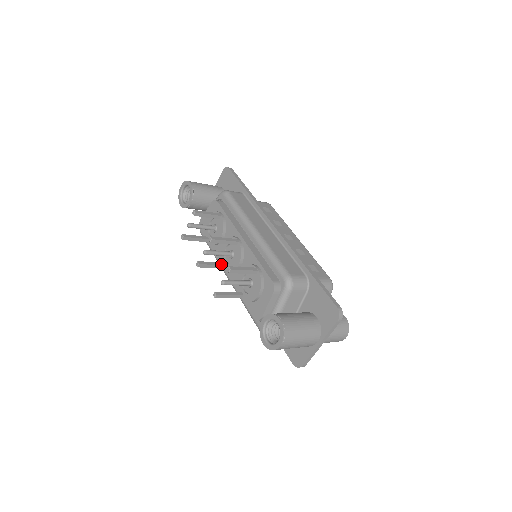
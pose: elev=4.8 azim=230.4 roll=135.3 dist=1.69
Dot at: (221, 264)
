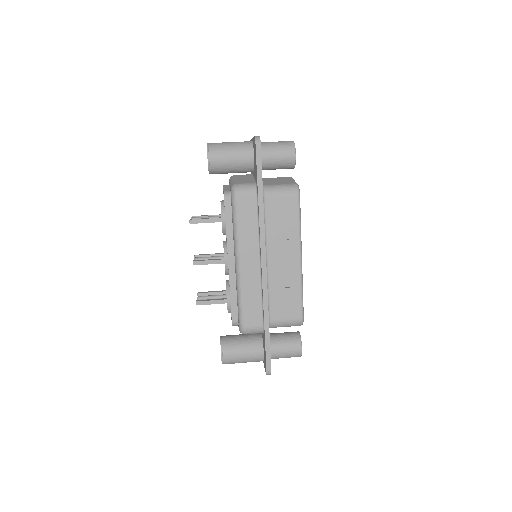
Dot at: occluded
